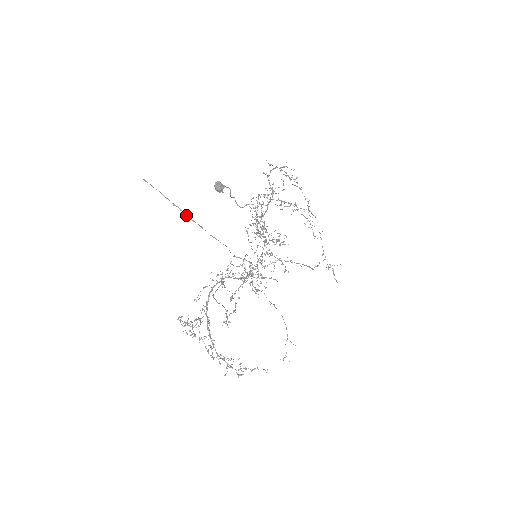
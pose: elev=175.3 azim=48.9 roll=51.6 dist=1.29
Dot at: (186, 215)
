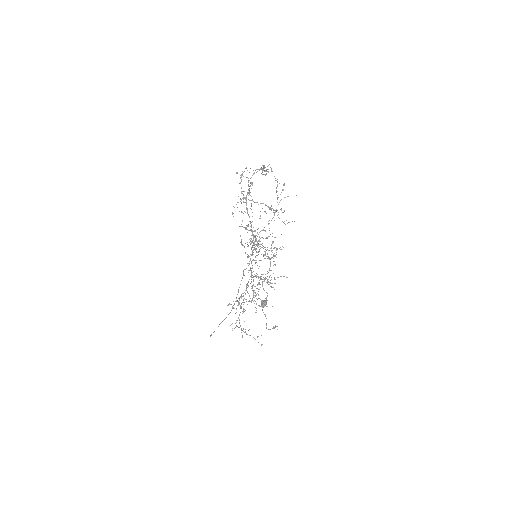
Dot at: (231, 310)
